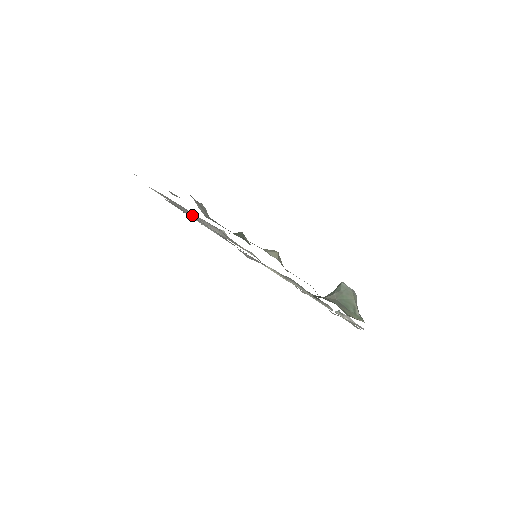
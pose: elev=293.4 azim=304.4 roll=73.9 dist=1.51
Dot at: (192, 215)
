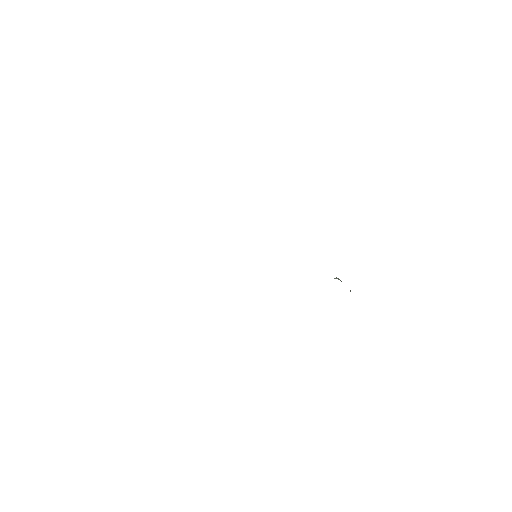
Dot at: occluded
